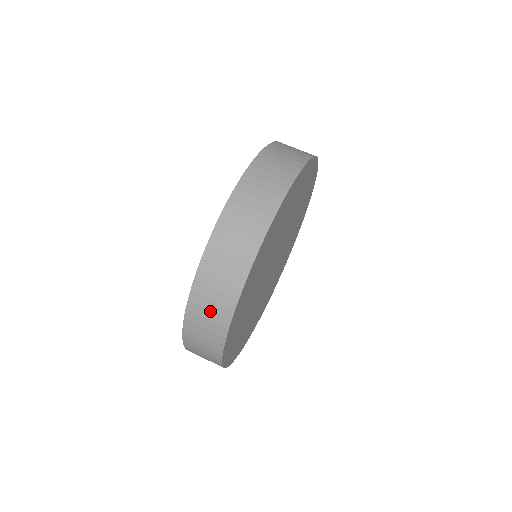
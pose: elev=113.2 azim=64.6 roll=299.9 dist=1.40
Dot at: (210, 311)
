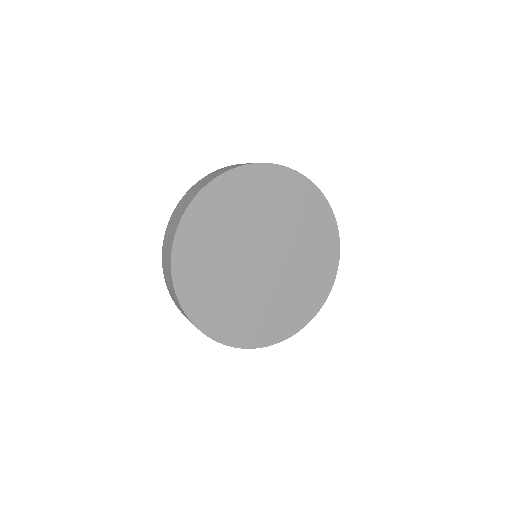
Dot at: (166, 258)
